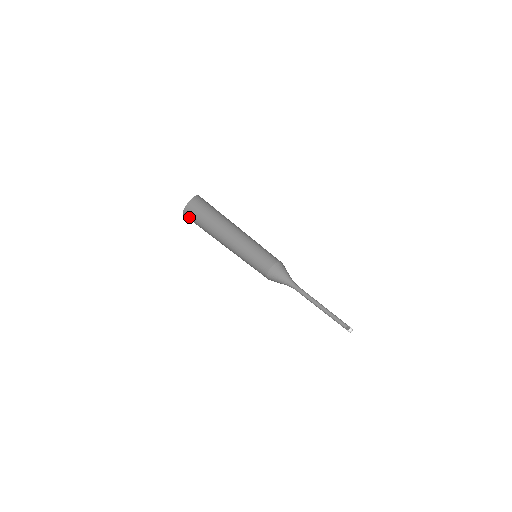
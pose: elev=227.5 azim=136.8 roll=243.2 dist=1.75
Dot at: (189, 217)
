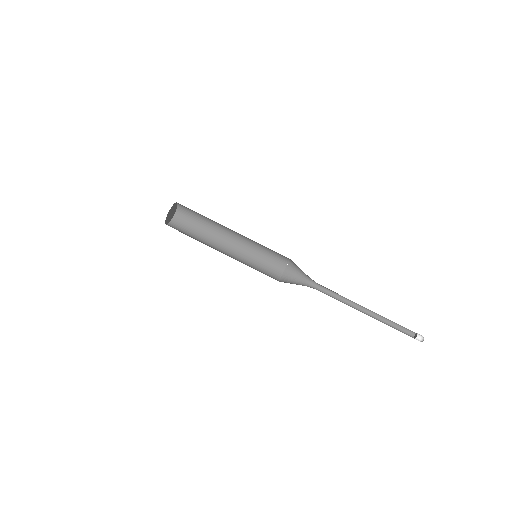
Dot at: occluded
